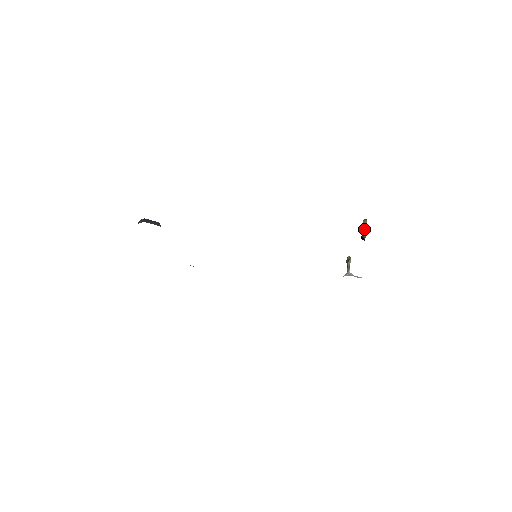
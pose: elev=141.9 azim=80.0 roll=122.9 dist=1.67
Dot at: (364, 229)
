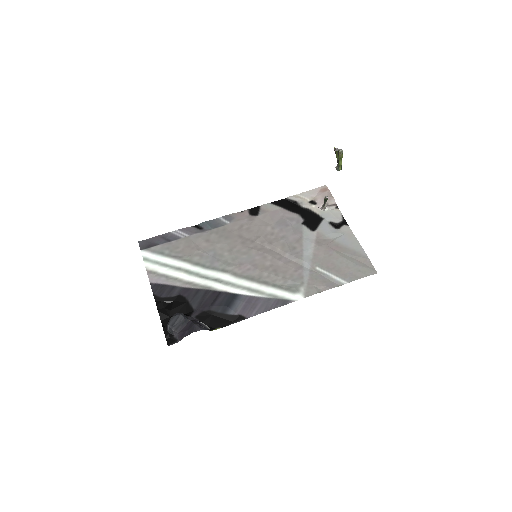
Dot at: (340, 163)
